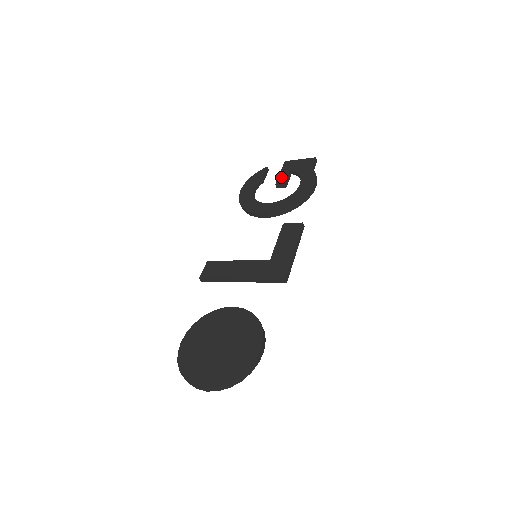
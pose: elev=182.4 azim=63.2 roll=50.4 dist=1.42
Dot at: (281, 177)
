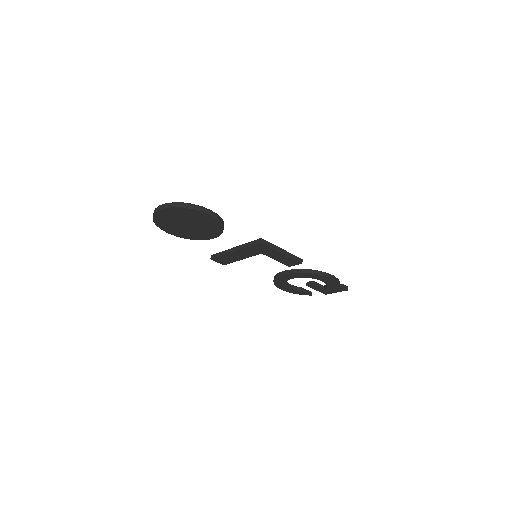
Dot at: occluded
